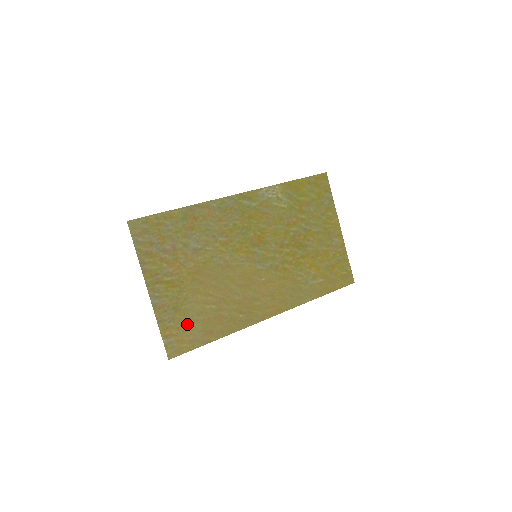
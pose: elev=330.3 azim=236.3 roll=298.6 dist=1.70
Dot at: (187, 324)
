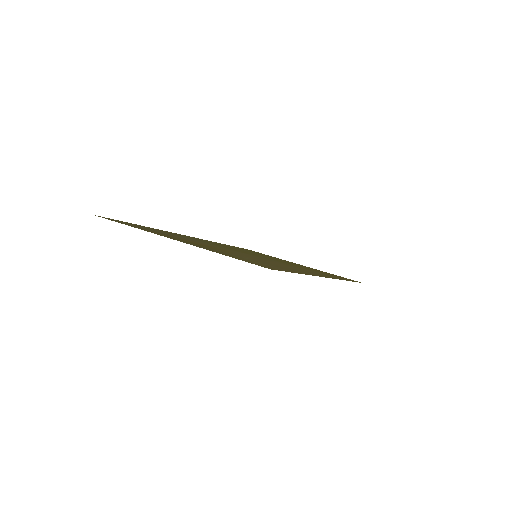
Dot at: occluded
